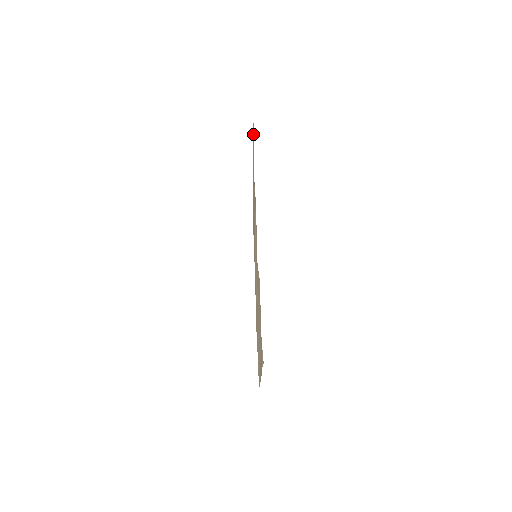
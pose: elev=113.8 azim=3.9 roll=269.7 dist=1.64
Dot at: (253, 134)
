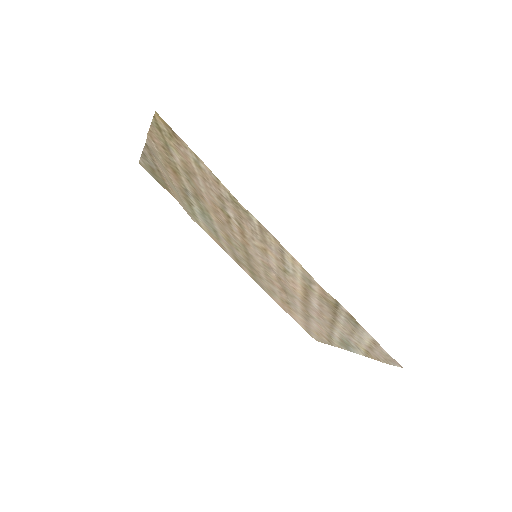
Dot at: (153, 126)
